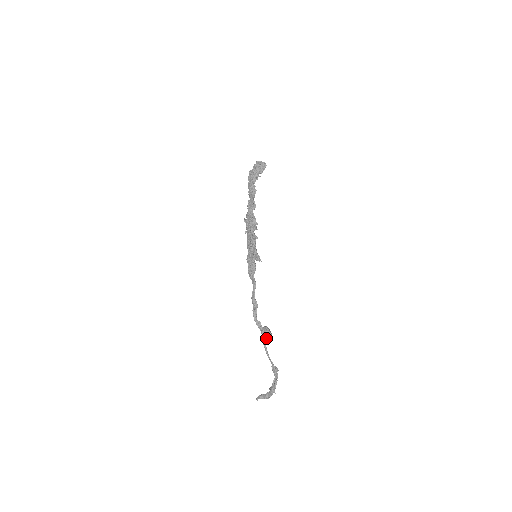
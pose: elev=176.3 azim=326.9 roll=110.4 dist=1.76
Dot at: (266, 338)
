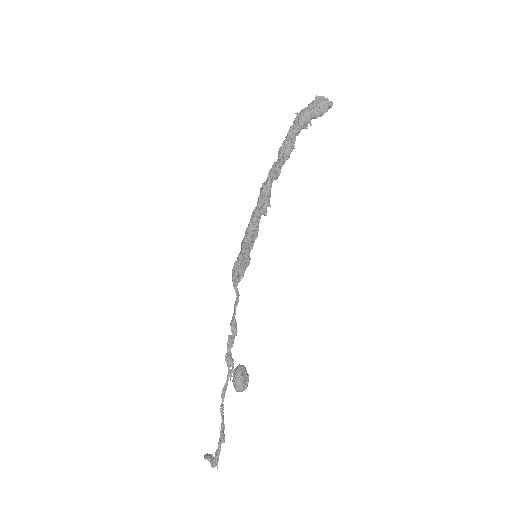
Dot at: (233, 384)
